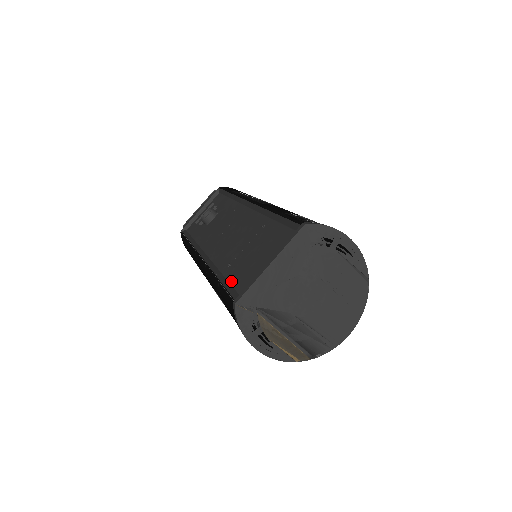
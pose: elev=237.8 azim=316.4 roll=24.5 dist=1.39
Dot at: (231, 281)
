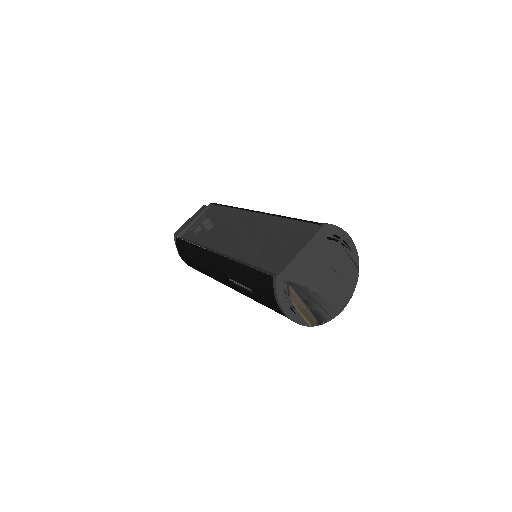
Dot at: (260, 266)
